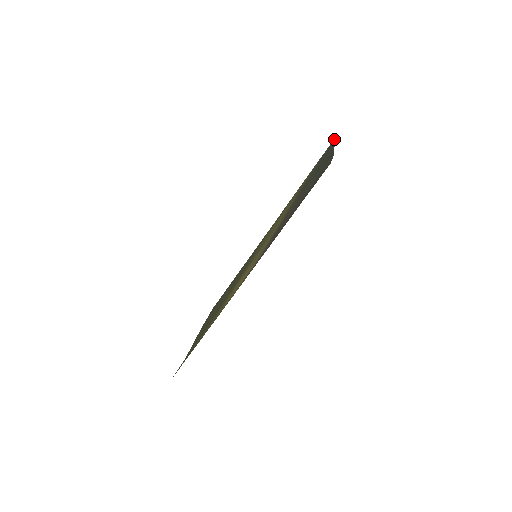
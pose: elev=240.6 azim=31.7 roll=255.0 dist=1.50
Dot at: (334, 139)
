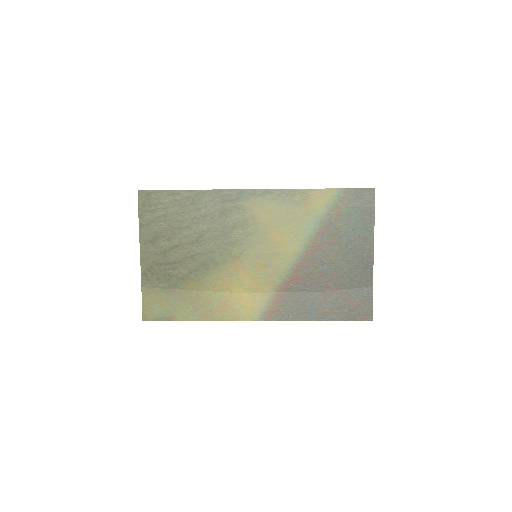
Dot at: (374, 193)
